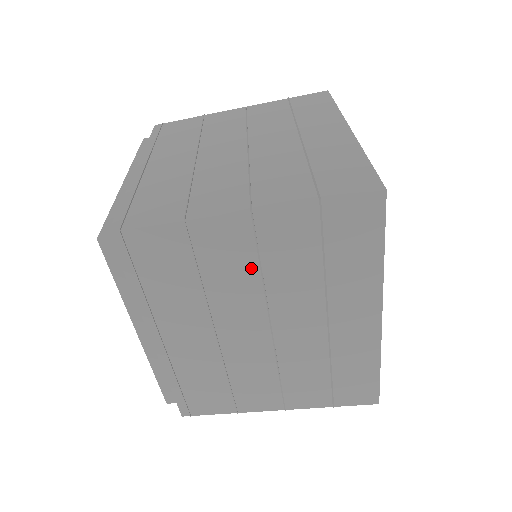
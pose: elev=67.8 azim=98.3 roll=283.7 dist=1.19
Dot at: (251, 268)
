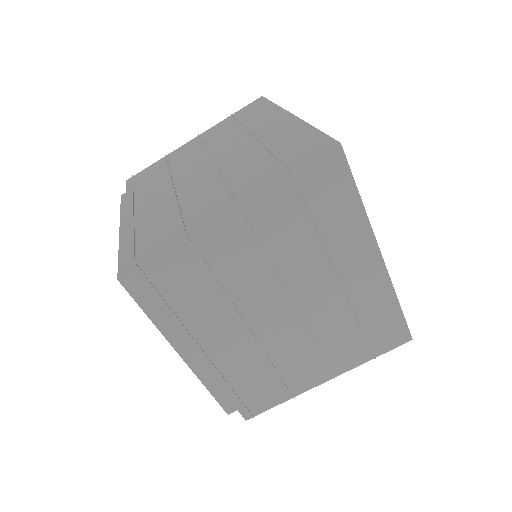
Dot at: (256, 254)
